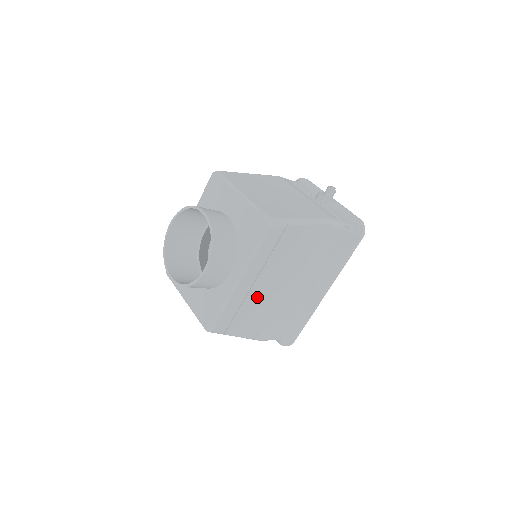
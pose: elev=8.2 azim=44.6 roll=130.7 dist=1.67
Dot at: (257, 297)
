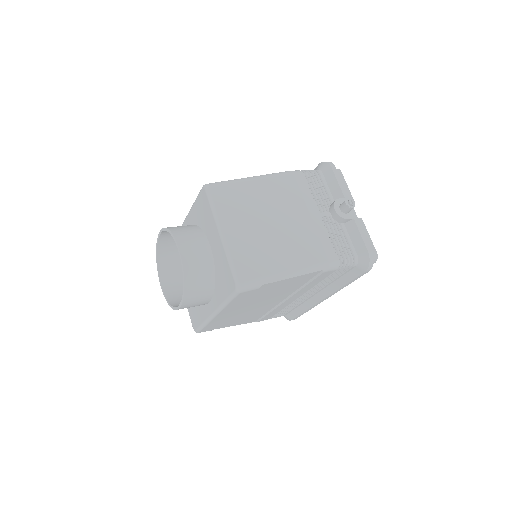
Dot at: (242, 312)
